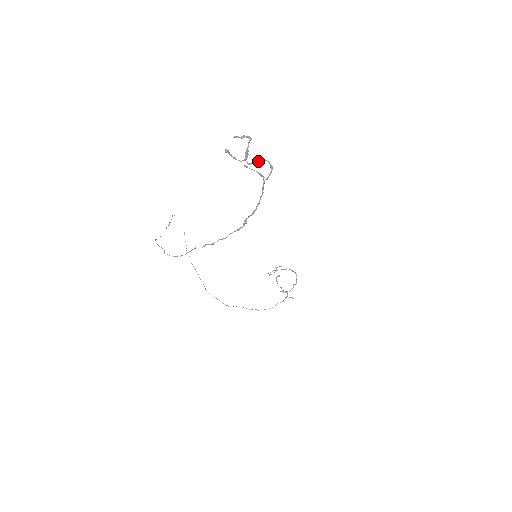
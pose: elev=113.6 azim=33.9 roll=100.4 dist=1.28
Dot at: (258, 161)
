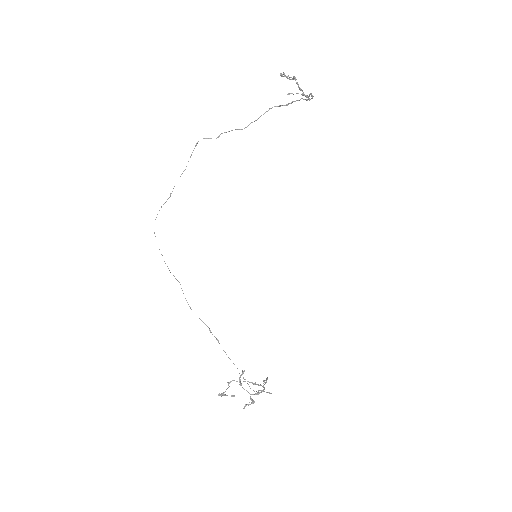
Dot at: (300, 89)
